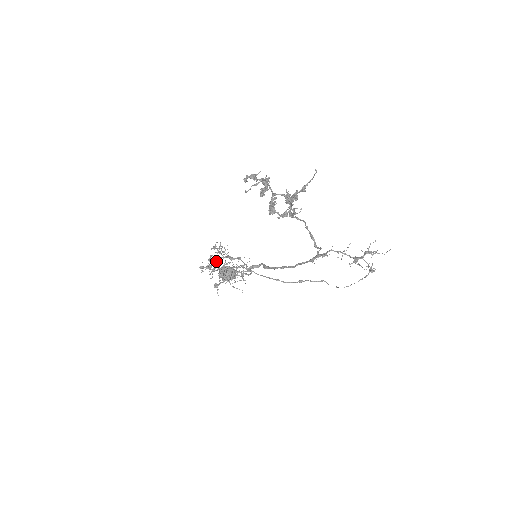
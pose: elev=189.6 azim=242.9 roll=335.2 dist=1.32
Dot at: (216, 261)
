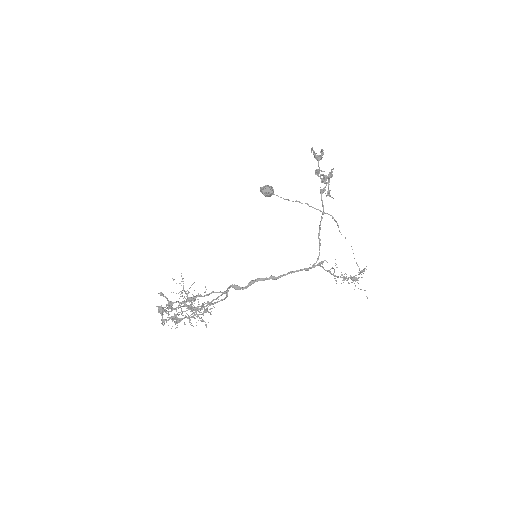
Dot at: (169, 314)
